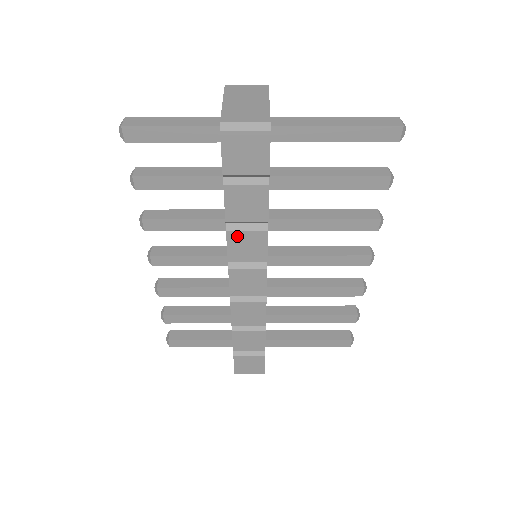
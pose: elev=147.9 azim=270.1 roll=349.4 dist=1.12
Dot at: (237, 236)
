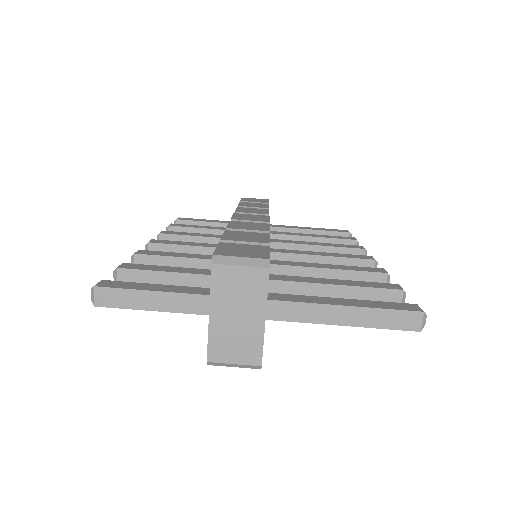
Dot at: occluded
